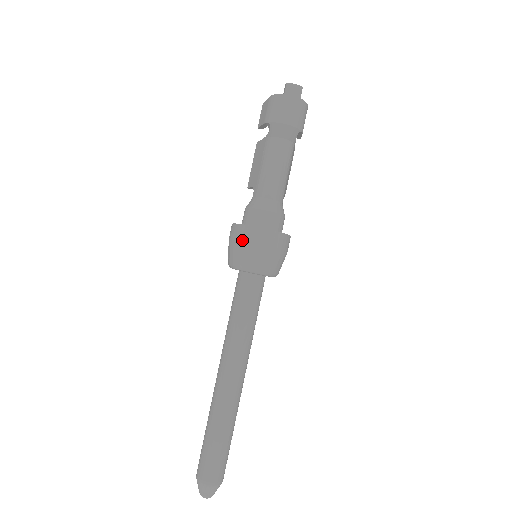
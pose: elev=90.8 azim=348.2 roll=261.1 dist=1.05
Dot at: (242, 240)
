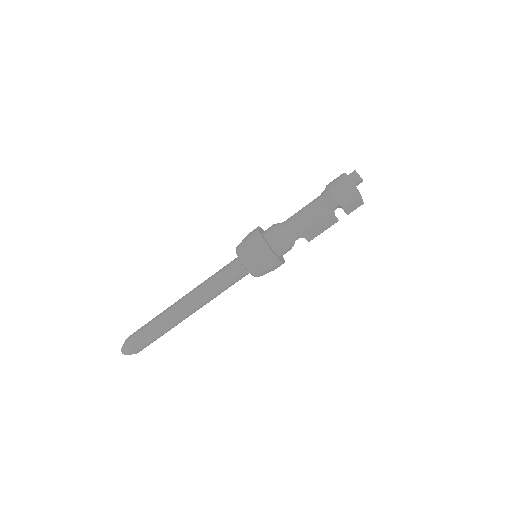
Dot at: (249, 236)
